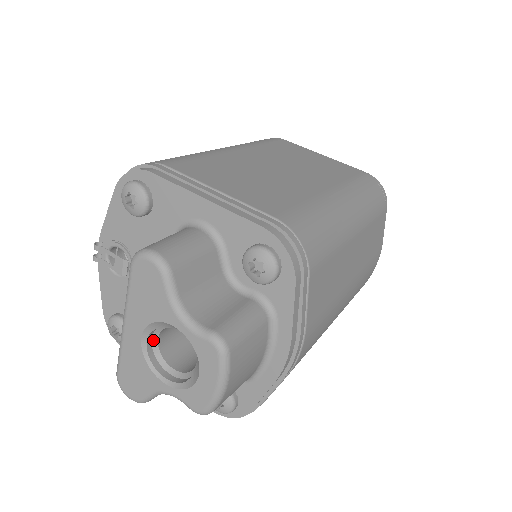
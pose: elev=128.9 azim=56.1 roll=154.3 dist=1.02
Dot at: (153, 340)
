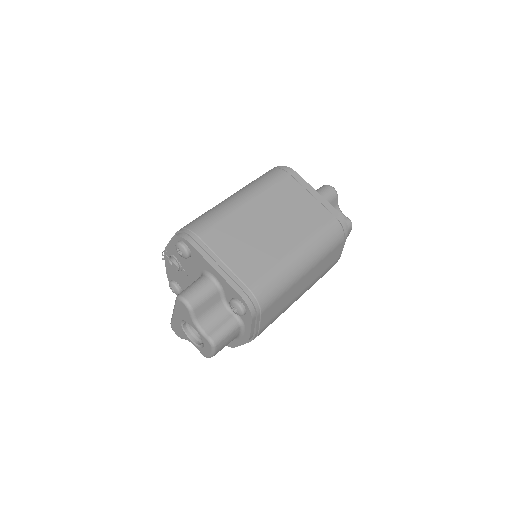
Dot at: (186, 323)
